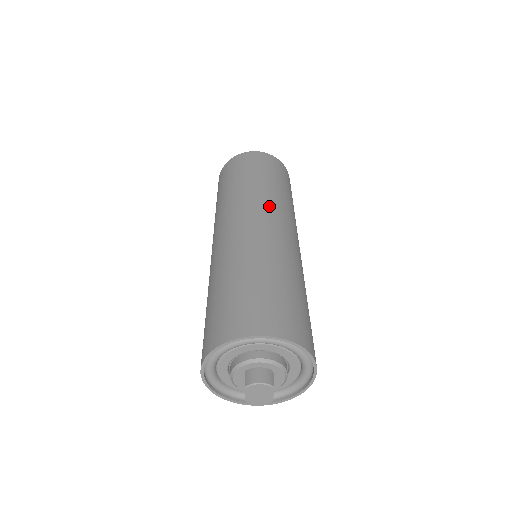
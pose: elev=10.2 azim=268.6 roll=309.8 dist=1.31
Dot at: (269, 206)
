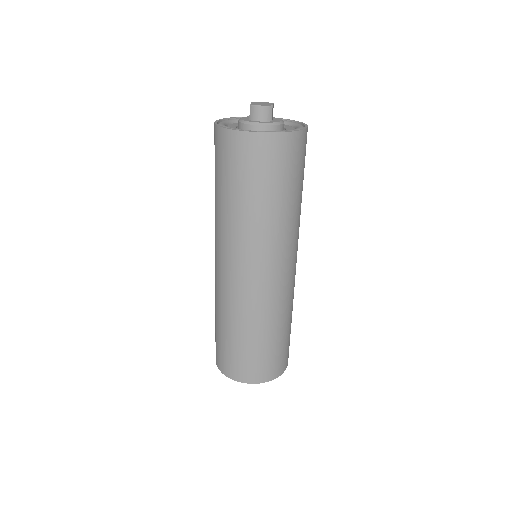
Dot at: (266, 252)
